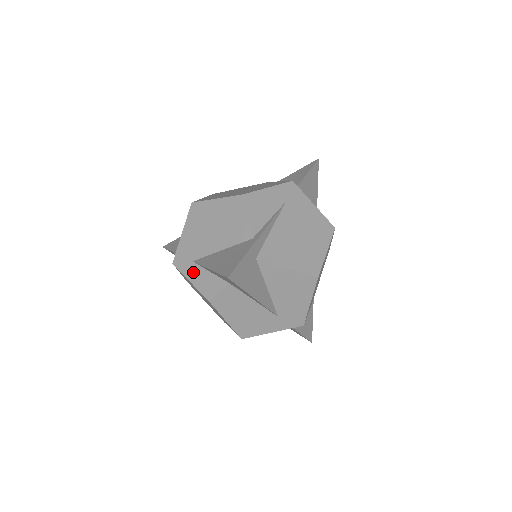
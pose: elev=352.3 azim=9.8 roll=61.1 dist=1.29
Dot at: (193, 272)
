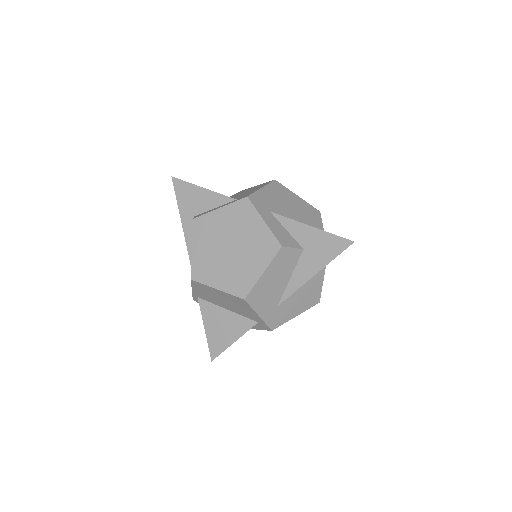
Dot at: (269, 218)
